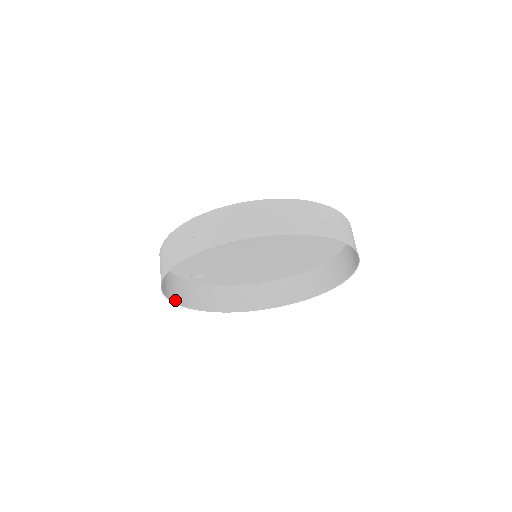
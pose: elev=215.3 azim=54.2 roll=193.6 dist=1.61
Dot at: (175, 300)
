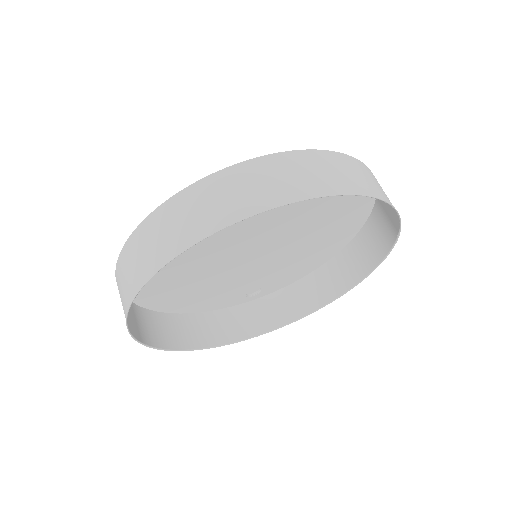
Dot at: (240, 337)
